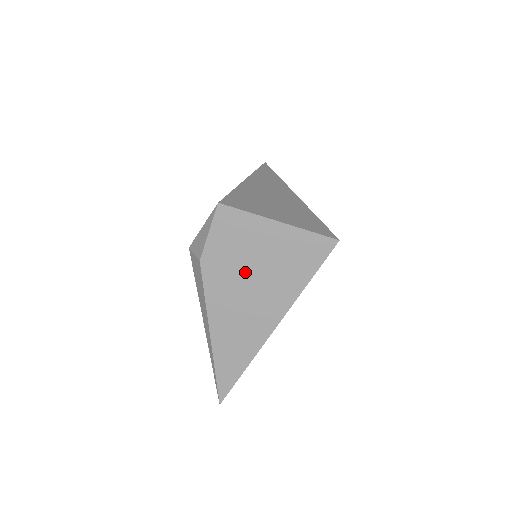
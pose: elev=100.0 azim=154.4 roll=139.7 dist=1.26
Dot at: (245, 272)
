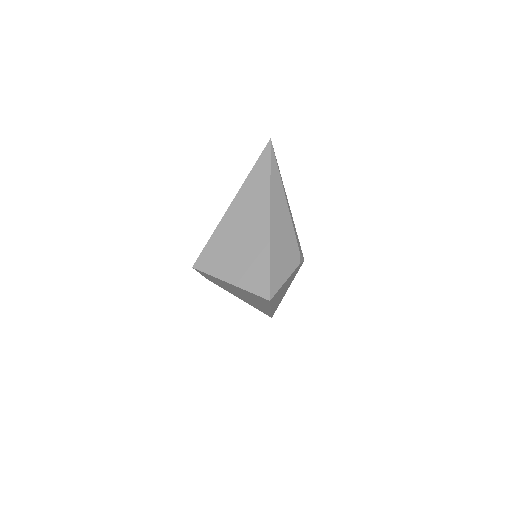
Dot at: (233, 290)
